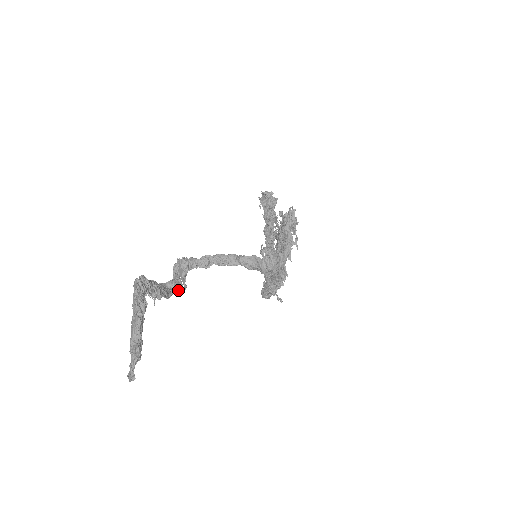
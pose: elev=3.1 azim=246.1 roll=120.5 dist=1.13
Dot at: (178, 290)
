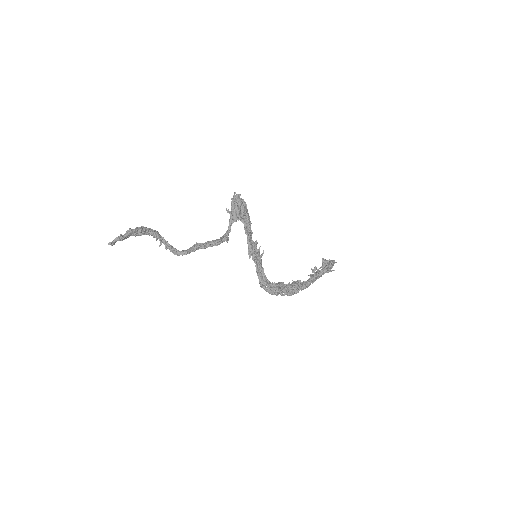
Dot at: (183, 252)
